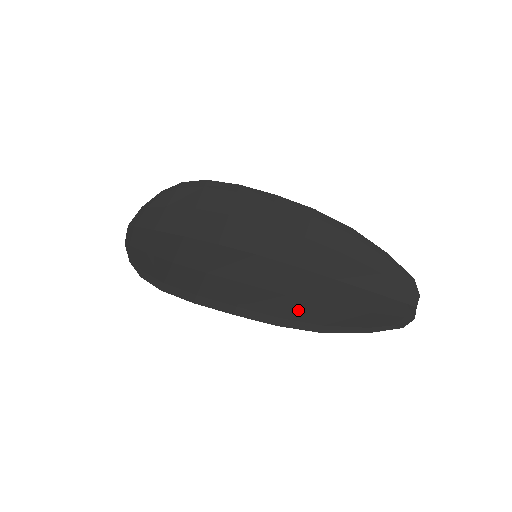
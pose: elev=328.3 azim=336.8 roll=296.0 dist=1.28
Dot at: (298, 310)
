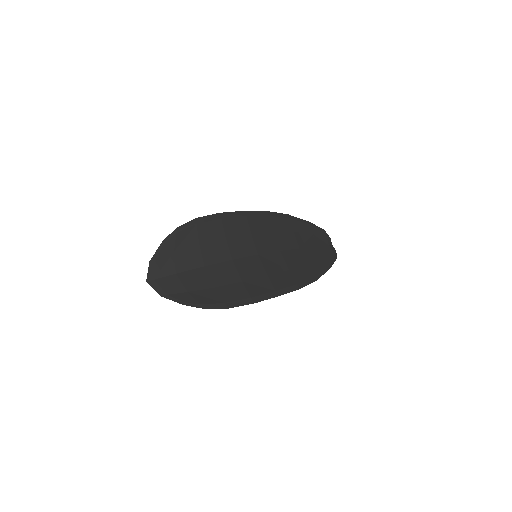
Dot at: (300, 275)
